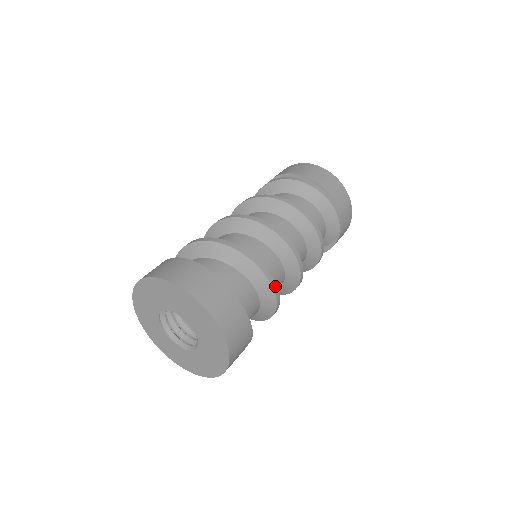
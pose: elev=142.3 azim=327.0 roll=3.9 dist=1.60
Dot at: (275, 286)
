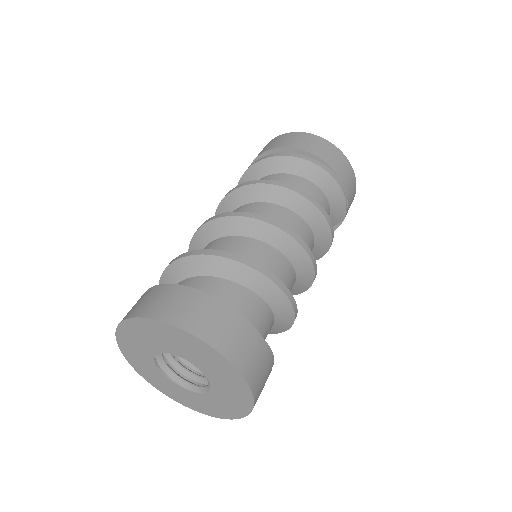
Dot at: (292, 298)
